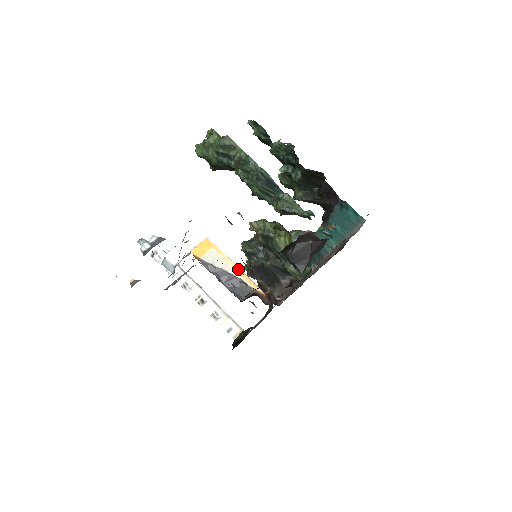
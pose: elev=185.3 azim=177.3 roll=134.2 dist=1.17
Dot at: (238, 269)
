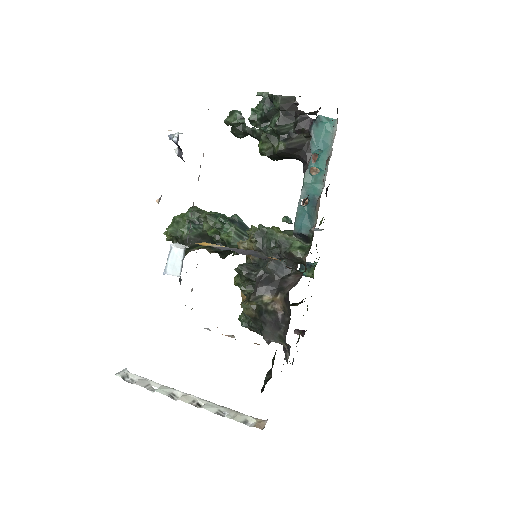
Dot at: occluded
